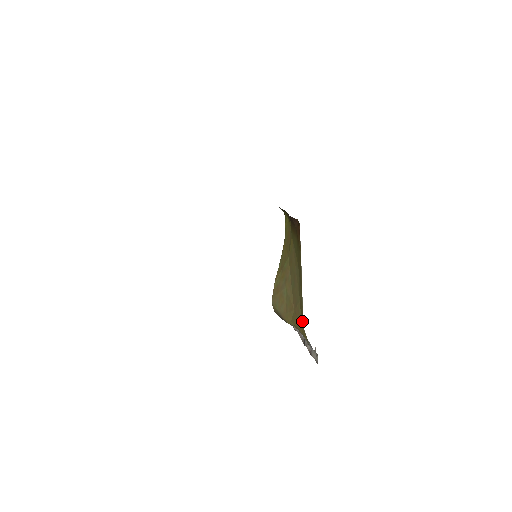
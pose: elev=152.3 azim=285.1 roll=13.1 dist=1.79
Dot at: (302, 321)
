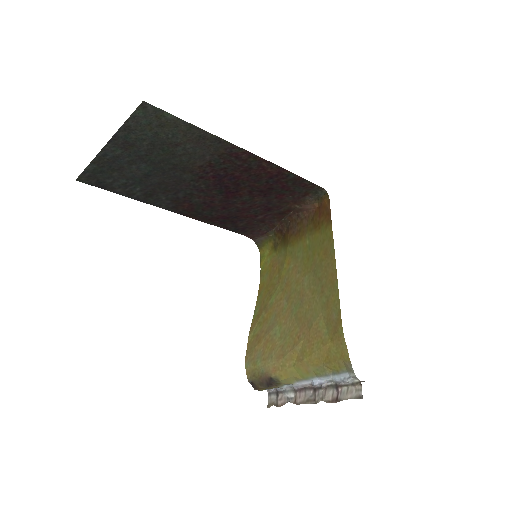
Dot at: (333, 332)
